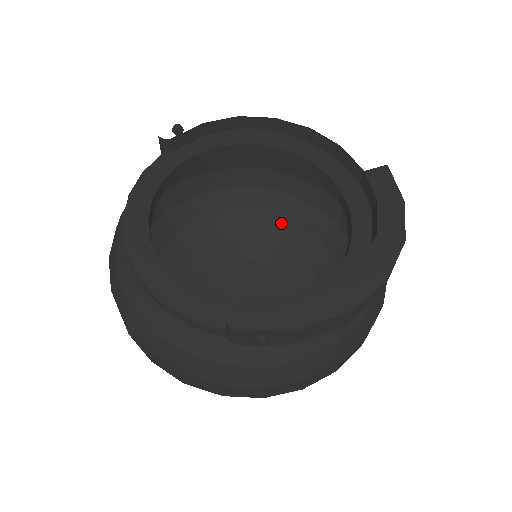
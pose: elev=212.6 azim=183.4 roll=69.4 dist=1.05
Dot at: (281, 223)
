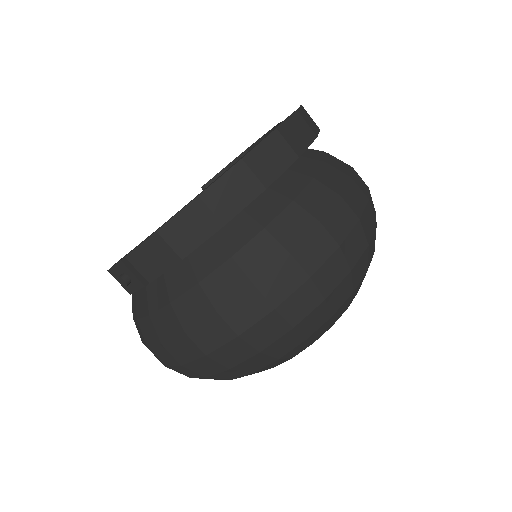
Dot at: occluded
